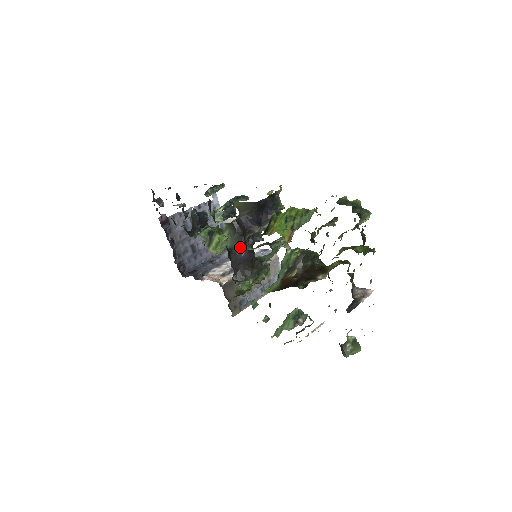
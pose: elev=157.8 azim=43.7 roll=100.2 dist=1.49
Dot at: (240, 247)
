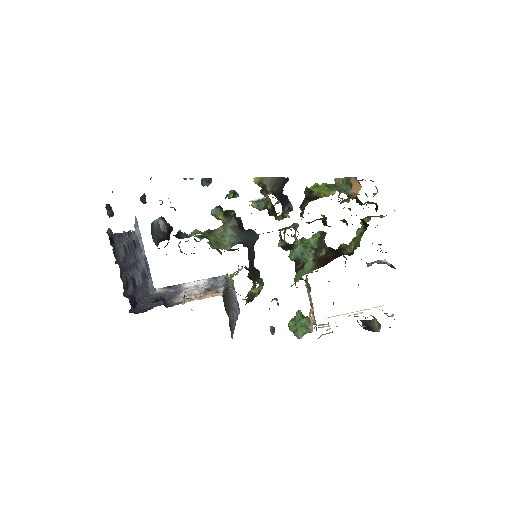
Dot at: (248, 242)
